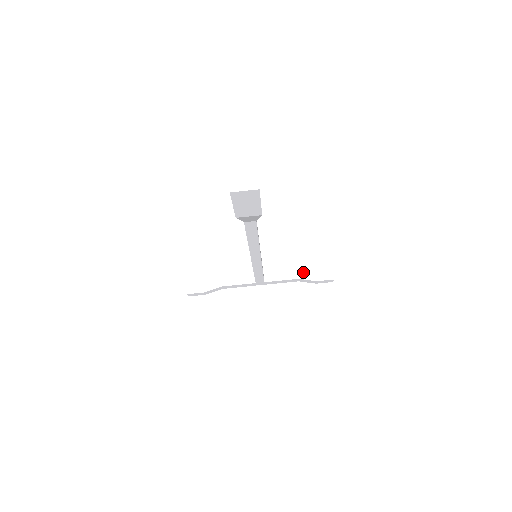
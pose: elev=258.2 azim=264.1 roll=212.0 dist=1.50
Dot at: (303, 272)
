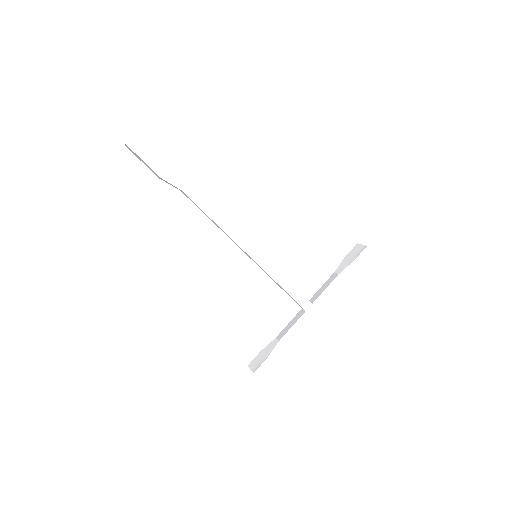
Dot at: (339, 268)
